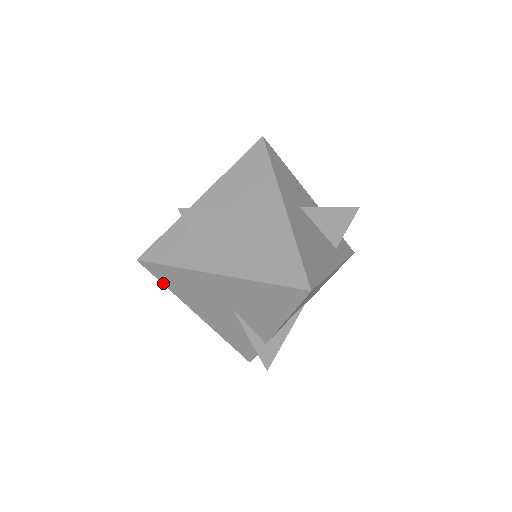
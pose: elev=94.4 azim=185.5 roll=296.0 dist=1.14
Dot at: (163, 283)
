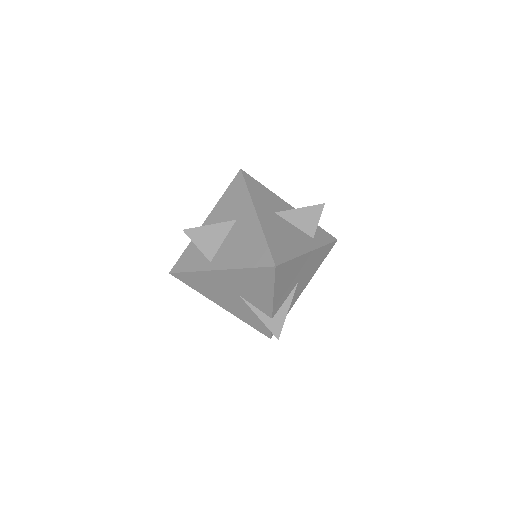
Dot at: (191, 287)
